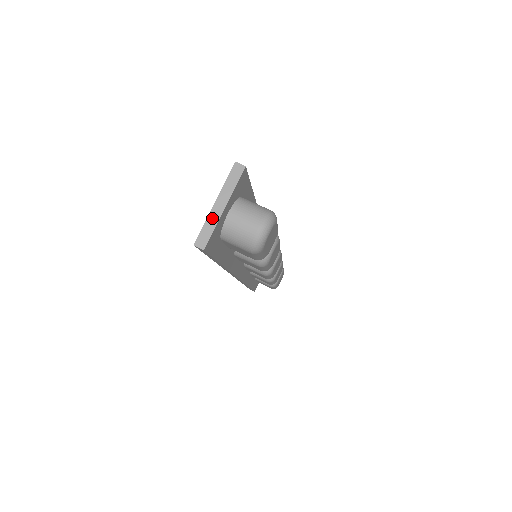
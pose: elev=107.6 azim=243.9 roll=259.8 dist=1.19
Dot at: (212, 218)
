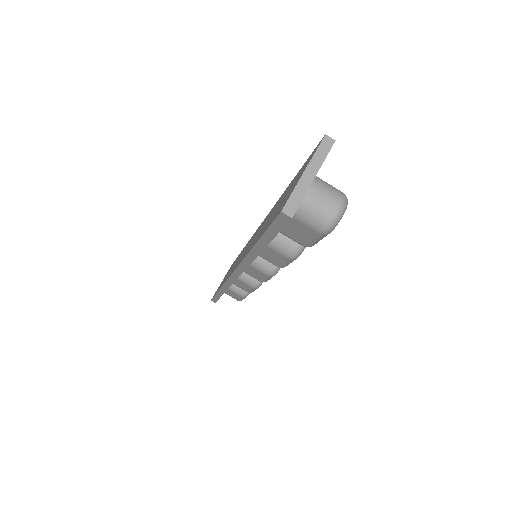
Dot at: (301, 186)
